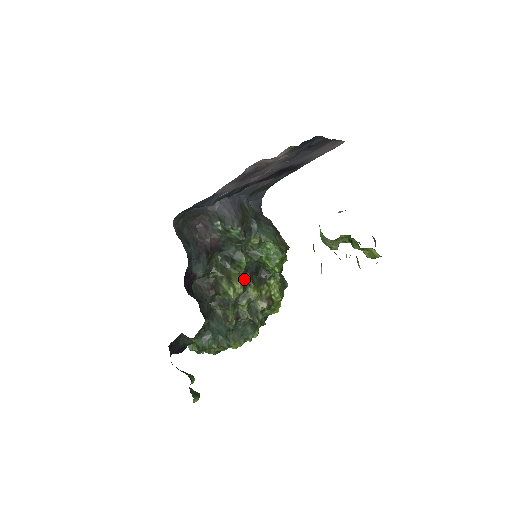
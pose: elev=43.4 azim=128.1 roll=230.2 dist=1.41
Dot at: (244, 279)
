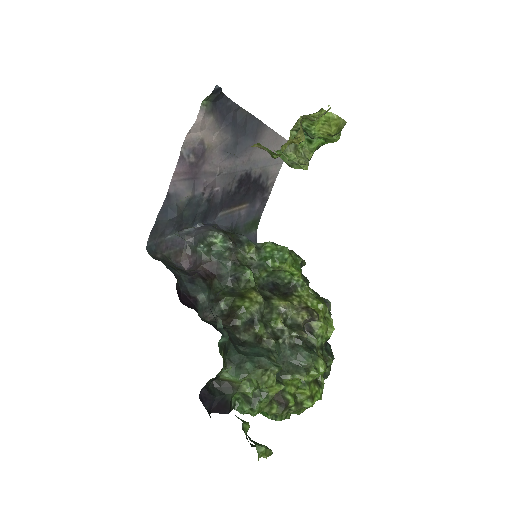
Dot at: (262, 295)
